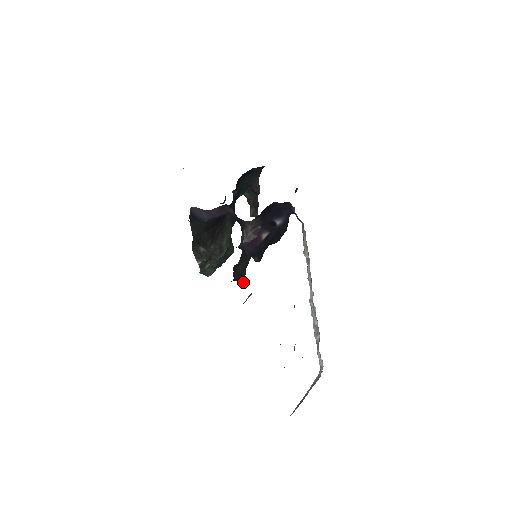
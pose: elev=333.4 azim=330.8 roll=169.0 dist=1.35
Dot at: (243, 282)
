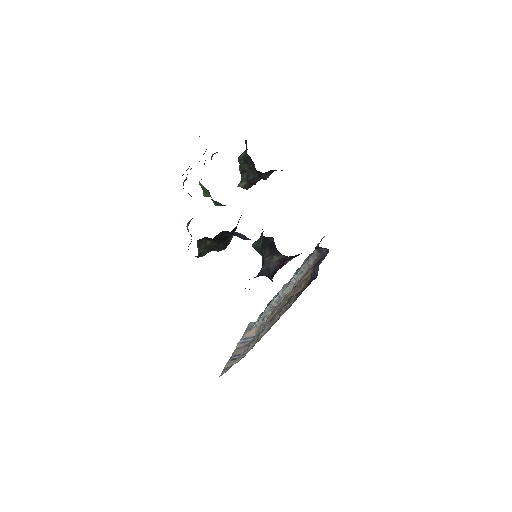
Dot at: occluded
